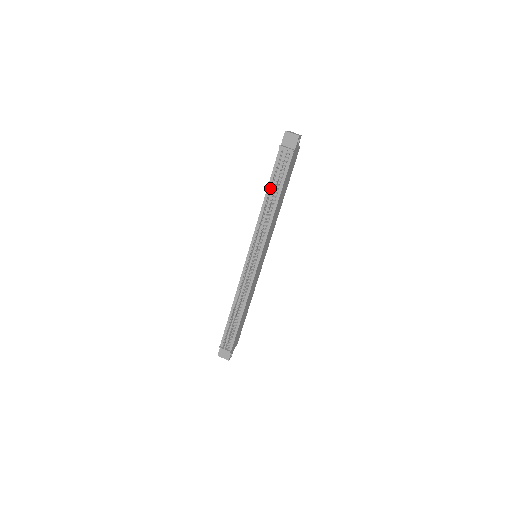
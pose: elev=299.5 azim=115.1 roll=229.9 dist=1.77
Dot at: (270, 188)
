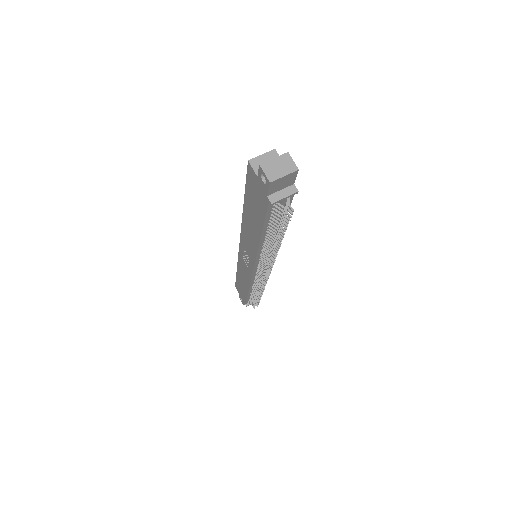
Dot at: (276, 240)
